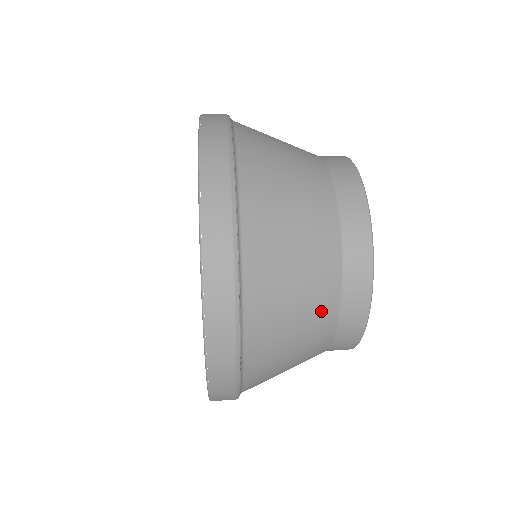
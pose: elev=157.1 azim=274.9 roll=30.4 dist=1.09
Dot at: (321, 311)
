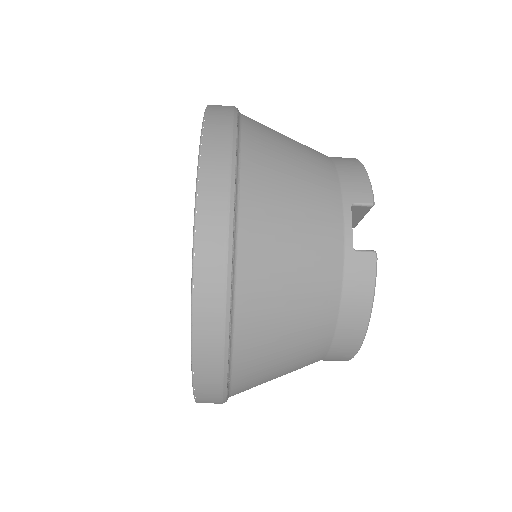
Dot at: occluded
